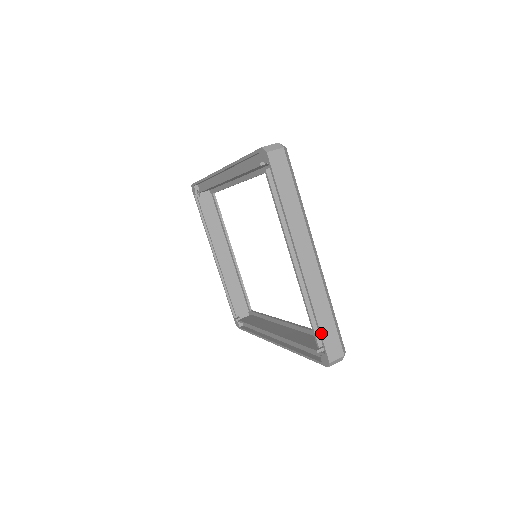
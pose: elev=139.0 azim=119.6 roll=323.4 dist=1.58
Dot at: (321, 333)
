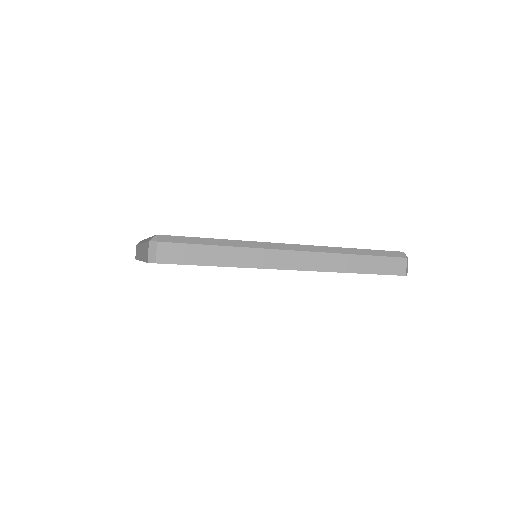
Dot at: occluded
